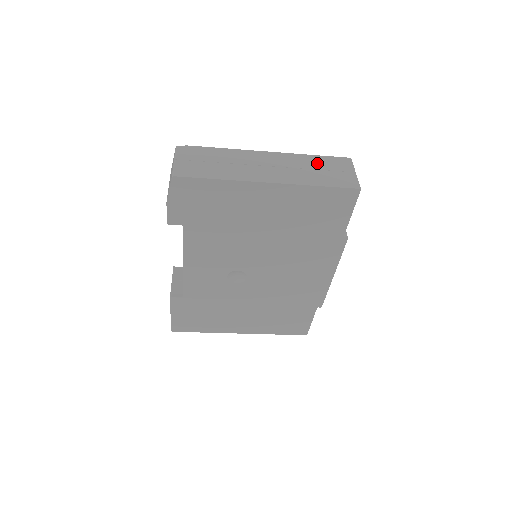
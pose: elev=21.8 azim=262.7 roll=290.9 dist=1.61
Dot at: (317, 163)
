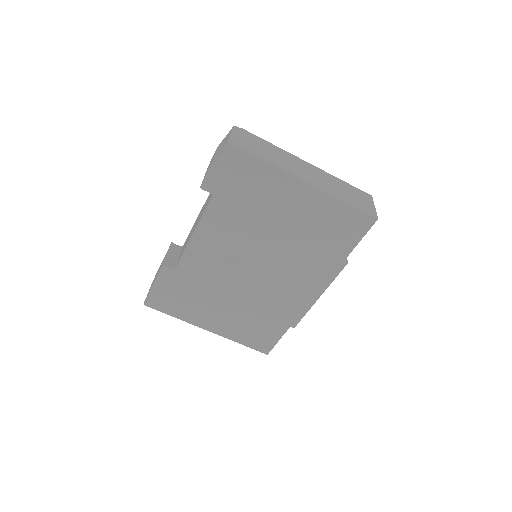
Dot at: (346, 187)
